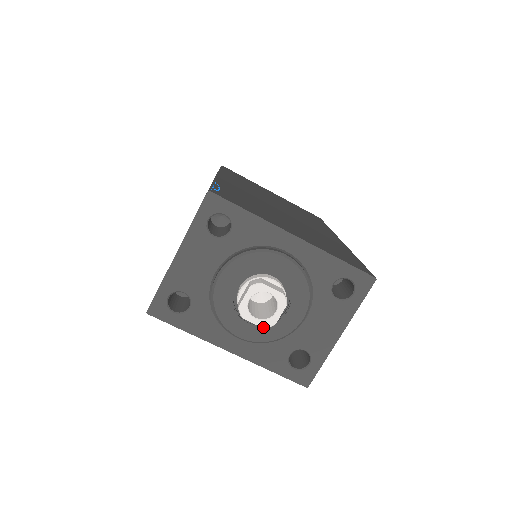
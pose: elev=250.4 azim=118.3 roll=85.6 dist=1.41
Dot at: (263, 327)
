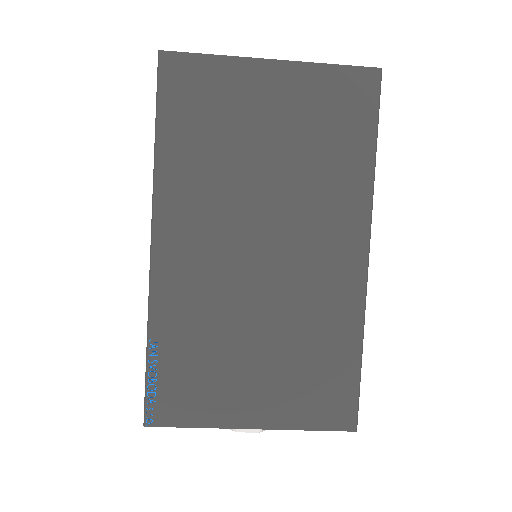
Dot at: occluded
